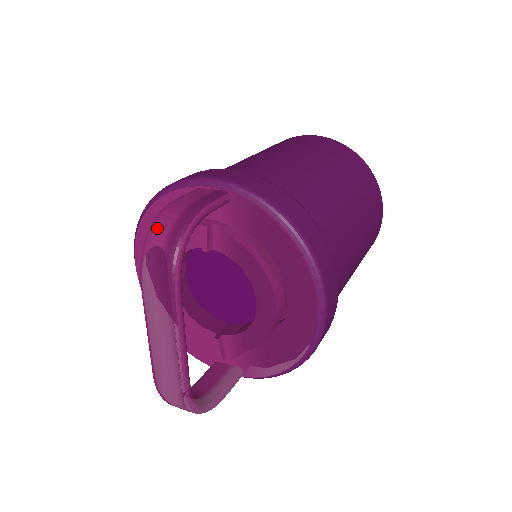
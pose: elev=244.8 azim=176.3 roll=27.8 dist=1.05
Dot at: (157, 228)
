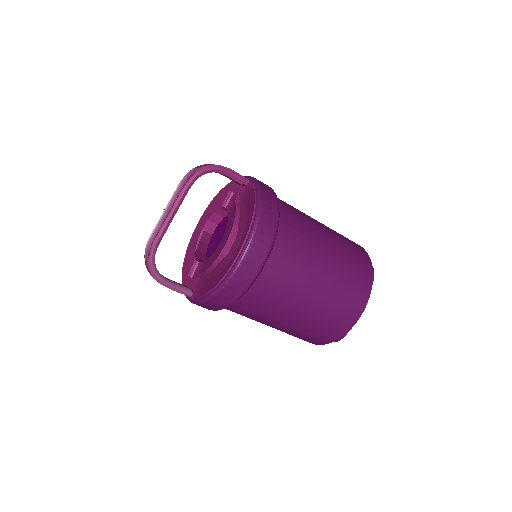
Dot at: occluded
